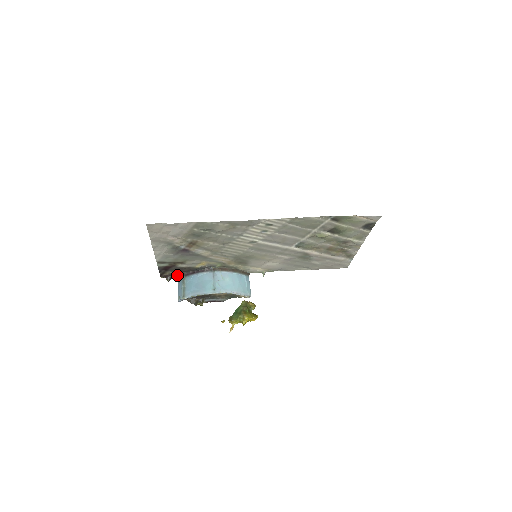
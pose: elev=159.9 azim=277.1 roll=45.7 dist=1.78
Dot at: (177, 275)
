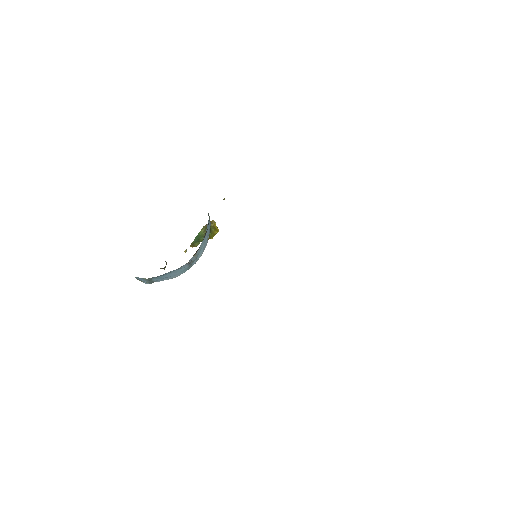
Dot at: occluded
